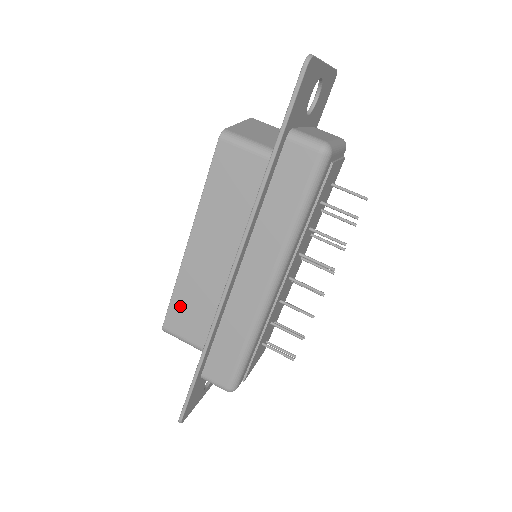
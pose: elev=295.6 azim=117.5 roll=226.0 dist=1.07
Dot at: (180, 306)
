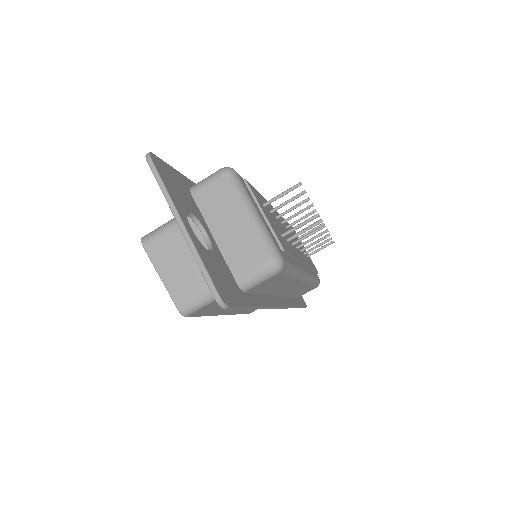
Dot at: occluded
